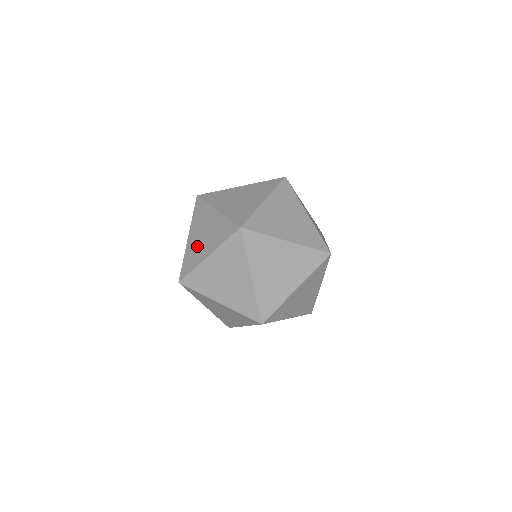
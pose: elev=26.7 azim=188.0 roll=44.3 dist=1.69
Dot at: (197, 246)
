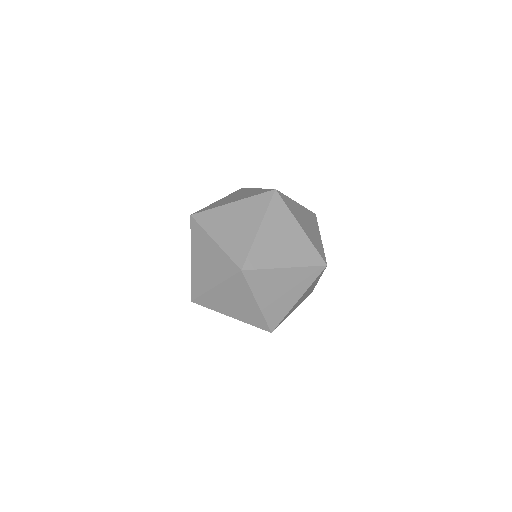
Dot at: (225, 201)
